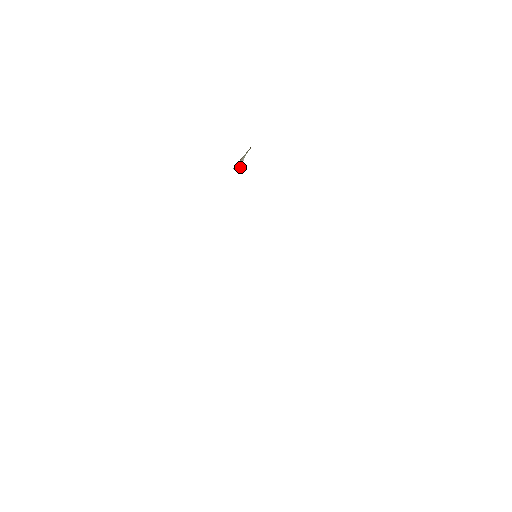
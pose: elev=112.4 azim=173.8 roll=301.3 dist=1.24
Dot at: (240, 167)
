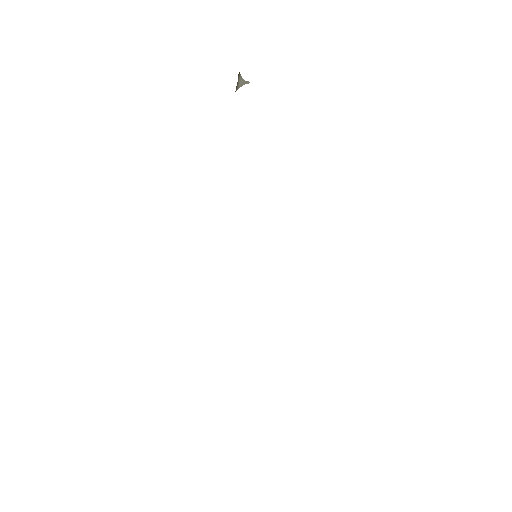
Dot at: (246, 83)
